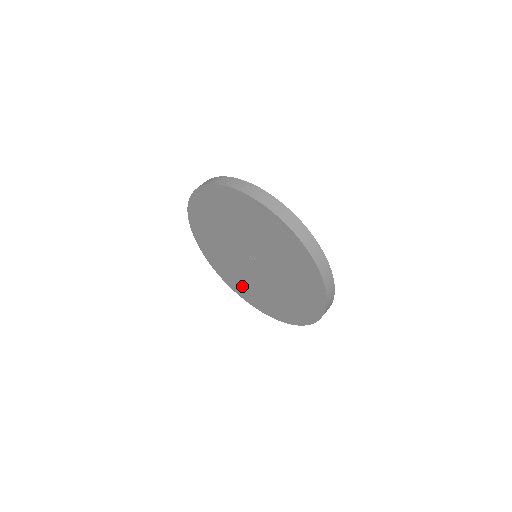
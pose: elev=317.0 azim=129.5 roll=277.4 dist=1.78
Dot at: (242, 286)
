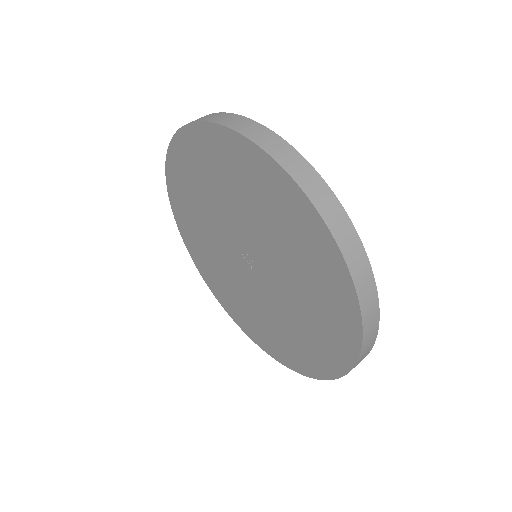
Dot at: (286, 343)
